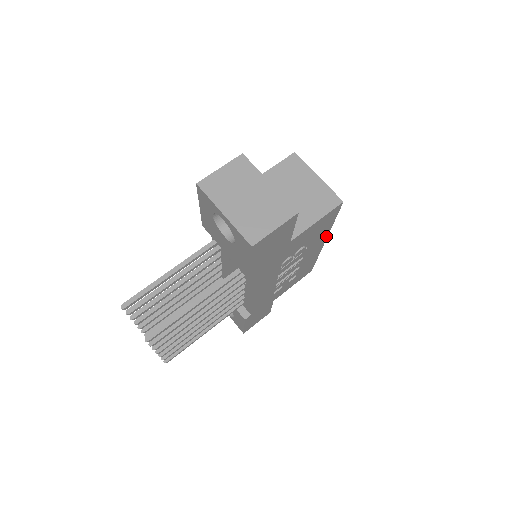
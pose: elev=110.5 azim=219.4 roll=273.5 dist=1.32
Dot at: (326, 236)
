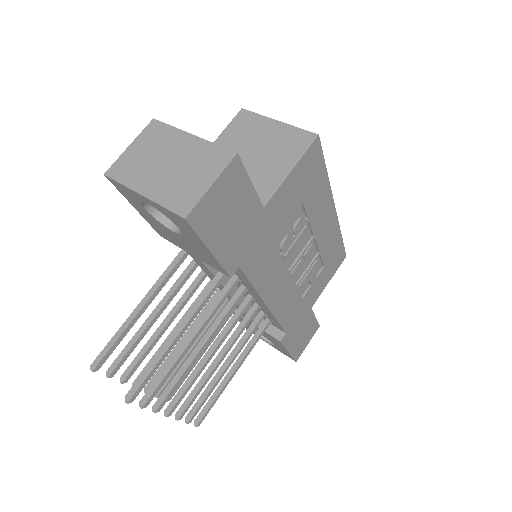
Dot at: (330, 198)
